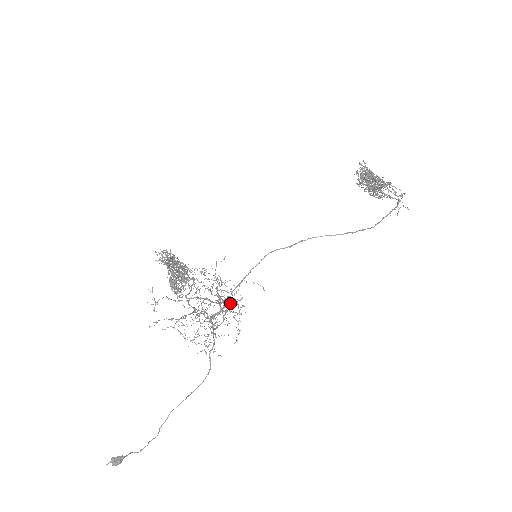
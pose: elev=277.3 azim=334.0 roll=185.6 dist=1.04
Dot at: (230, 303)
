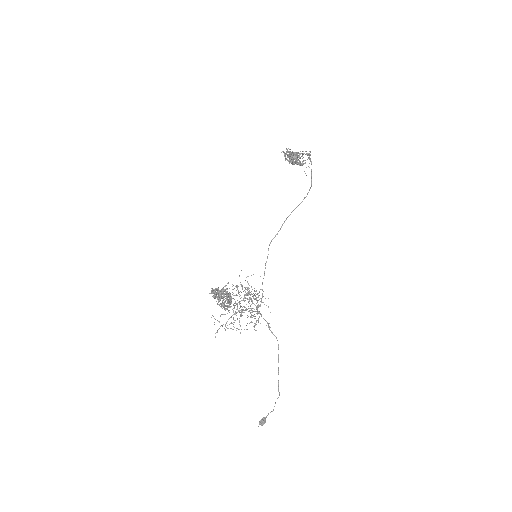
Dot at: occluded
